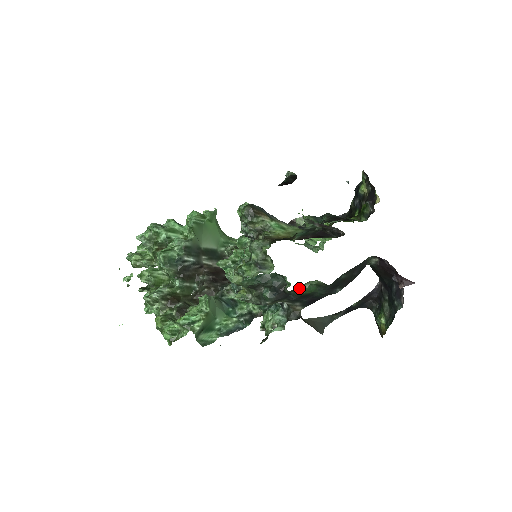
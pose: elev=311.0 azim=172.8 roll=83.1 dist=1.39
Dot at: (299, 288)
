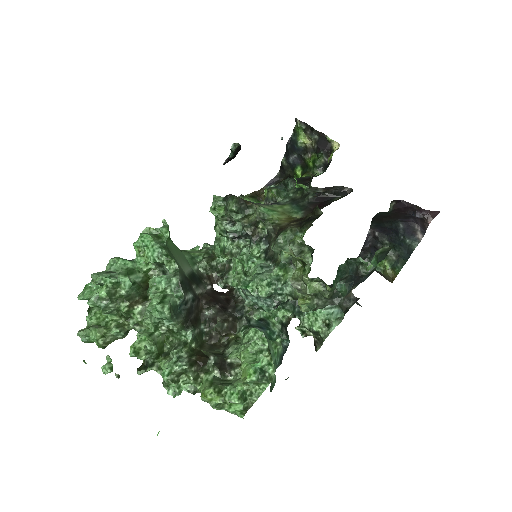
Dot at: occluded
